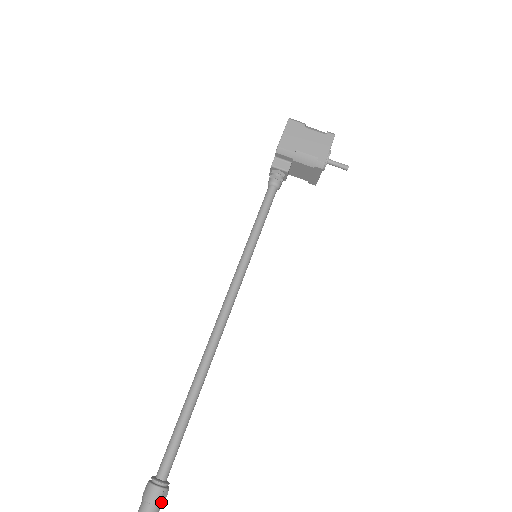
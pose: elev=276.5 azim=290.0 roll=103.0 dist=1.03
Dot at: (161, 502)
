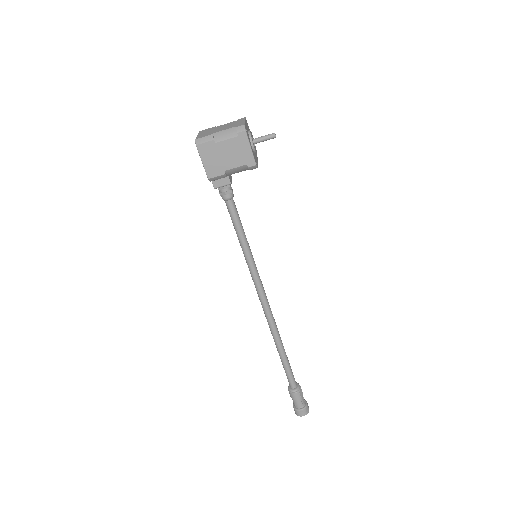
Dot at: (301, 395)
